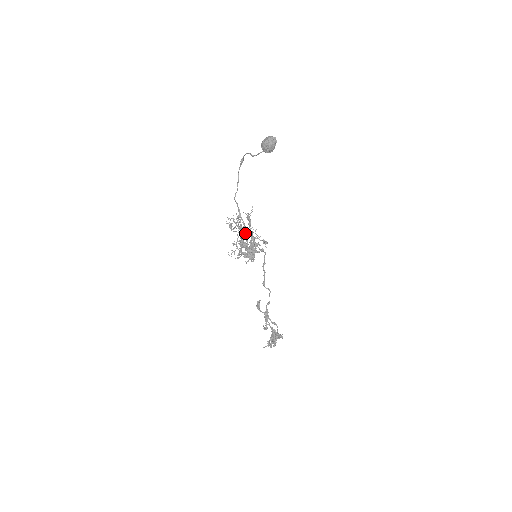
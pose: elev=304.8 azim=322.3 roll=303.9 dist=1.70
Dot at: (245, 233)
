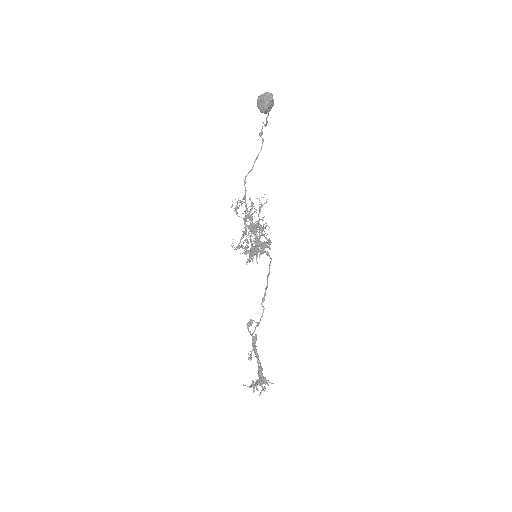
Dot at: occluded
